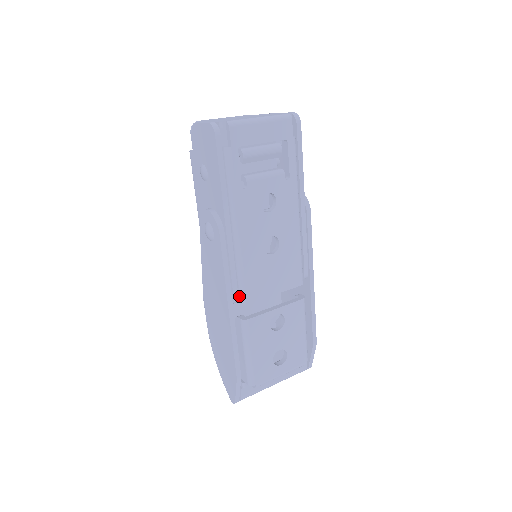
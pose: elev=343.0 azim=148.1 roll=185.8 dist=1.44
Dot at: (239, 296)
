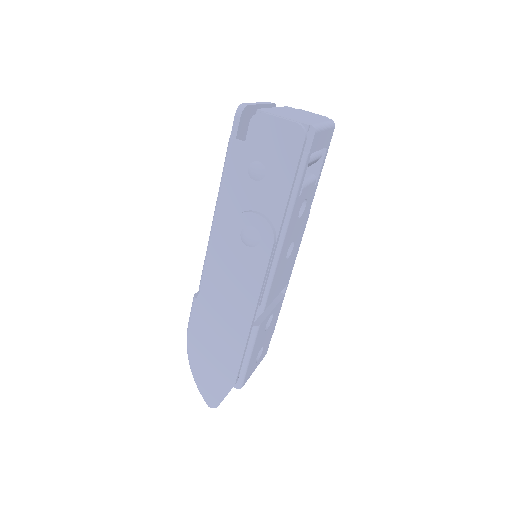
Dot at: (260, 303)
